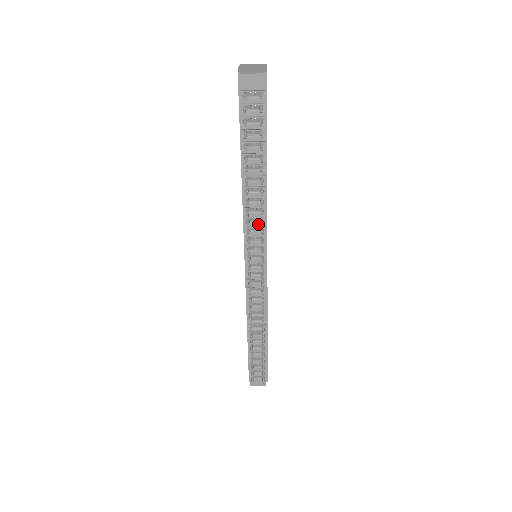
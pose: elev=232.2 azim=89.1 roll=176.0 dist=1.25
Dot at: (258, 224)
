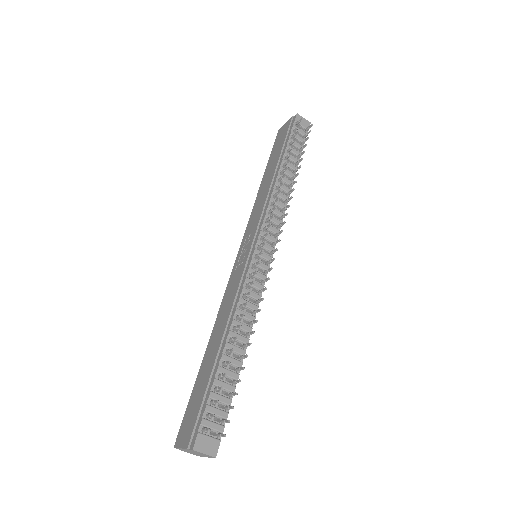
Dot at: (279, 212)
